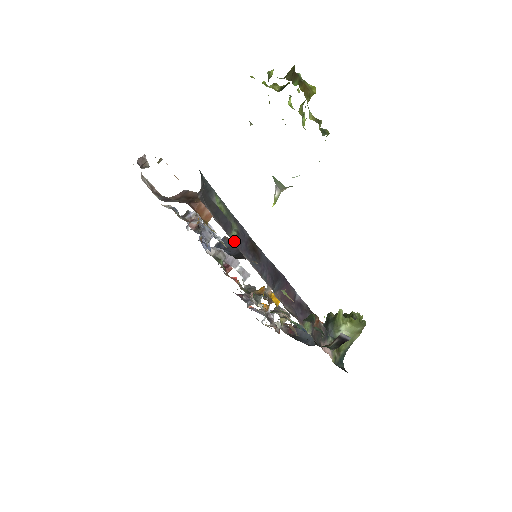
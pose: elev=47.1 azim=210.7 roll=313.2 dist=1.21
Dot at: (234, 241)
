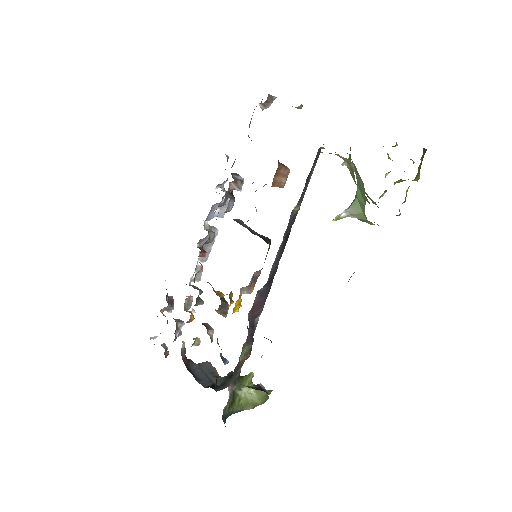
Dot at: (292, 213)
